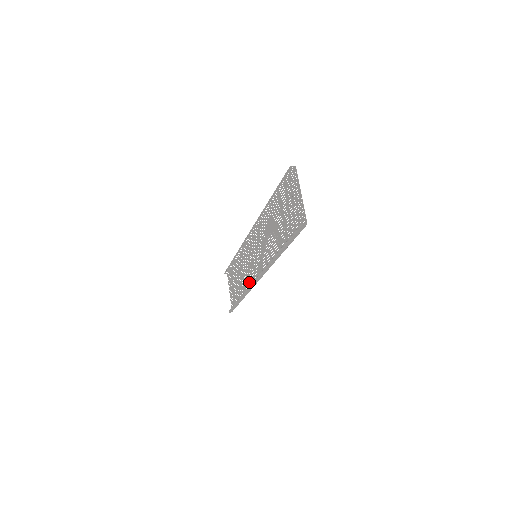
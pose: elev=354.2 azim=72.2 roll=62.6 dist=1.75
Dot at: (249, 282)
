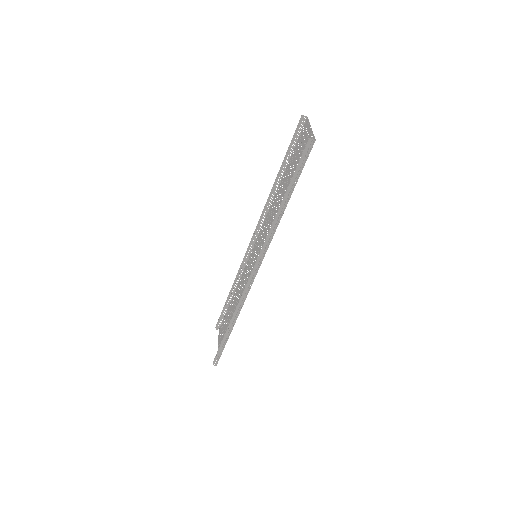
Dot at: occluded
